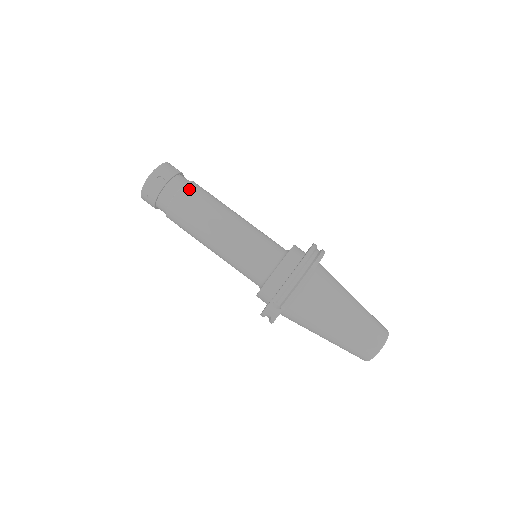
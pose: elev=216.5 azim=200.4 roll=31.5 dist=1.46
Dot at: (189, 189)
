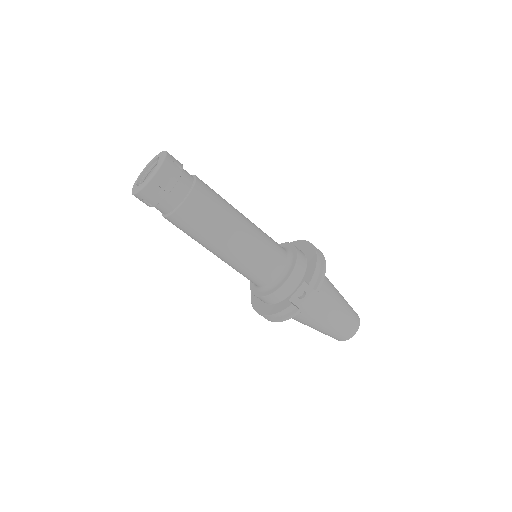
Dot at: (201, 180)
